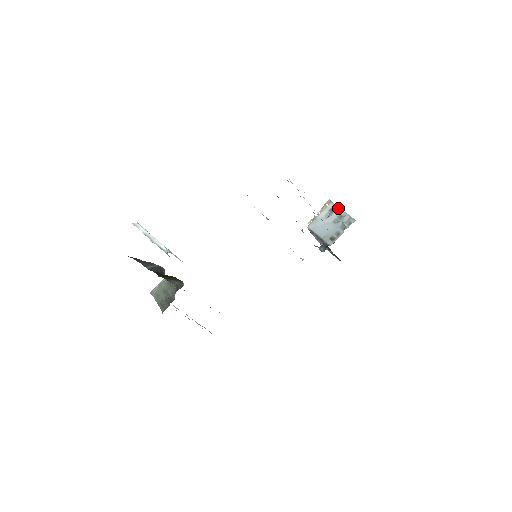
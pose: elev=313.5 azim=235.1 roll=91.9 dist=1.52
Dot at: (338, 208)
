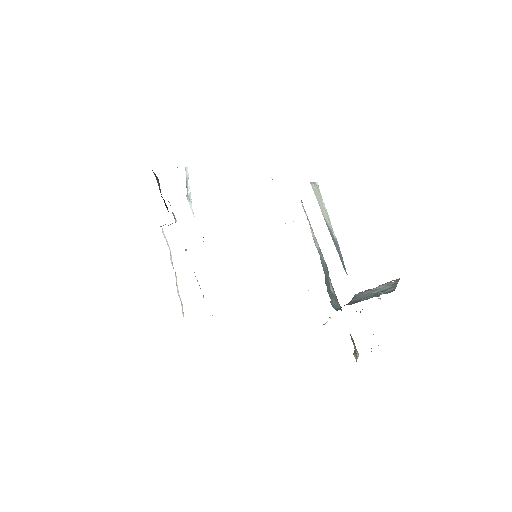
Dot at: (396, 283)
